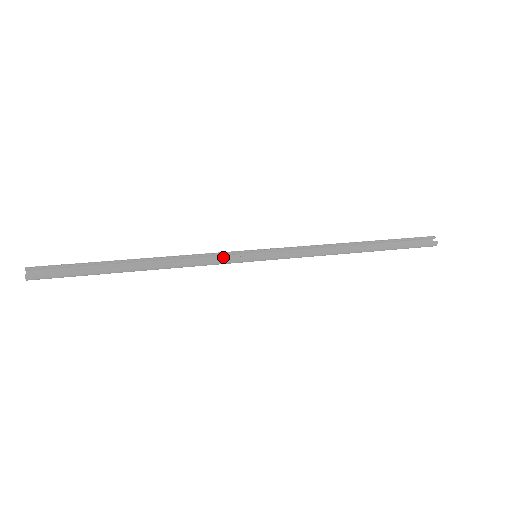
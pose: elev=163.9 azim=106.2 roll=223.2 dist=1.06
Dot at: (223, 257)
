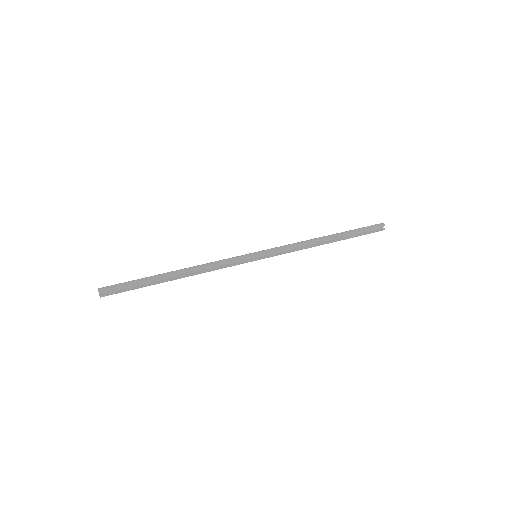
Dot at: (233, 260)
